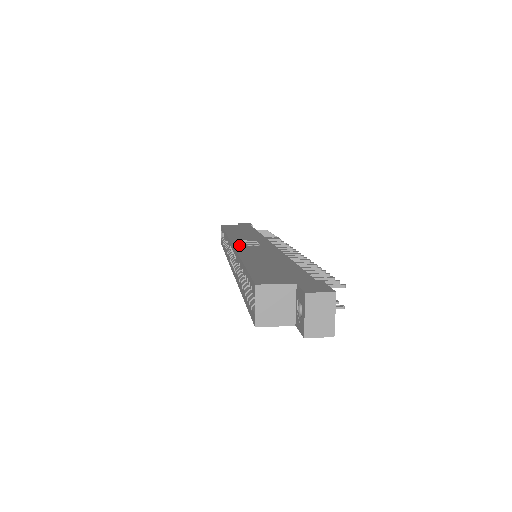
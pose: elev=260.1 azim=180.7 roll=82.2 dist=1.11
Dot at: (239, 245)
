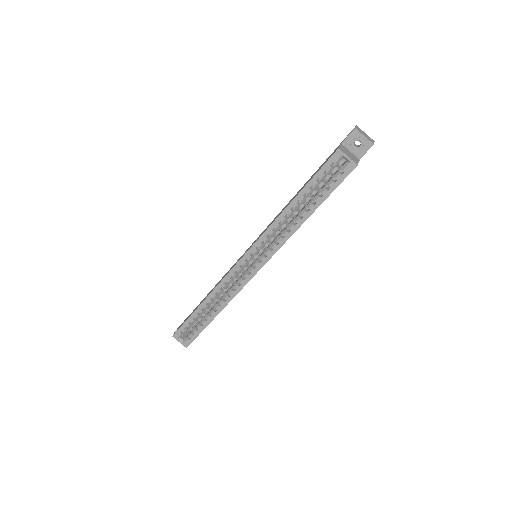
Dot at: (251, 246)
